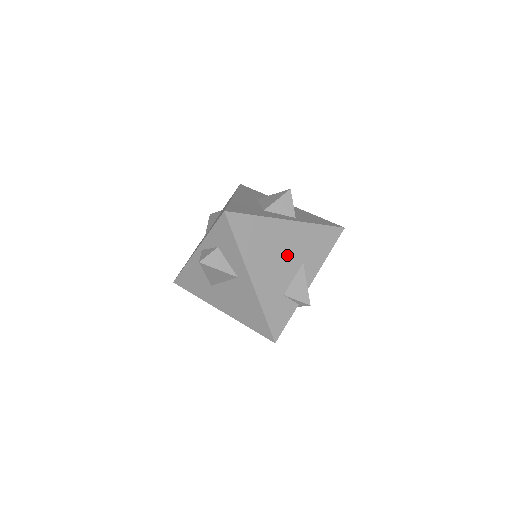
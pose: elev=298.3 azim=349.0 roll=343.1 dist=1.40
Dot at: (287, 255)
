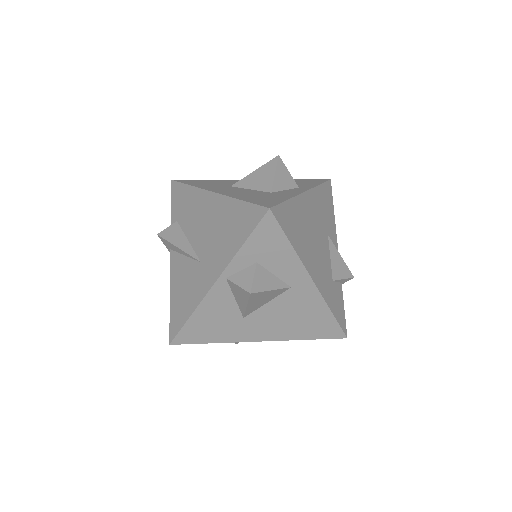
Dot at: (318, 234)
